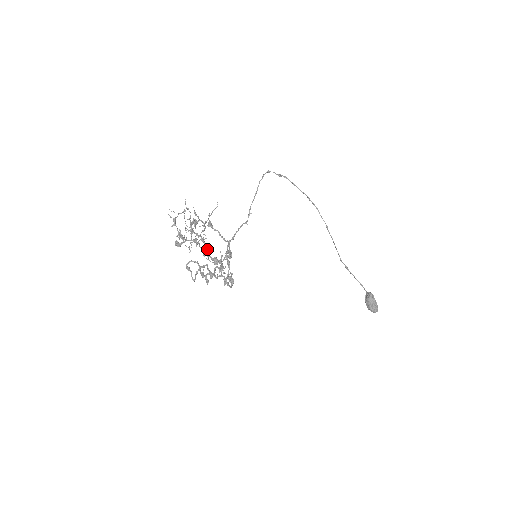
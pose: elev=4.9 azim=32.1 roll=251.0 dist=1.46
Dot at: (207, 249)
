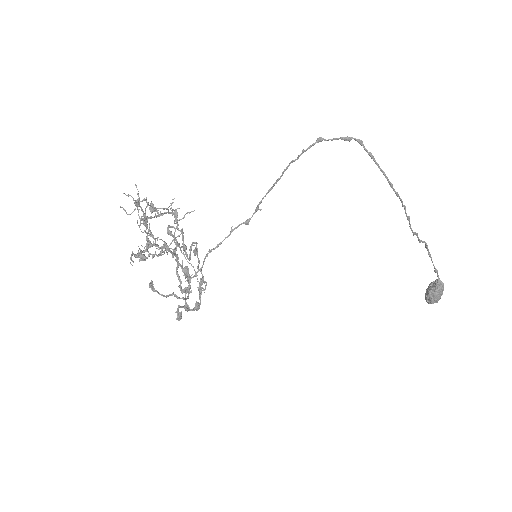
Dot at: (180, 248)
